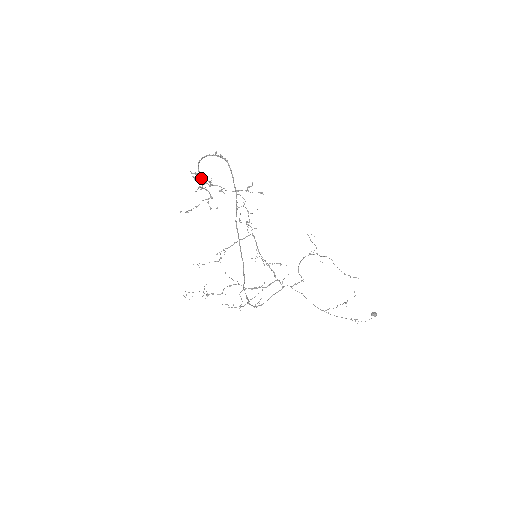
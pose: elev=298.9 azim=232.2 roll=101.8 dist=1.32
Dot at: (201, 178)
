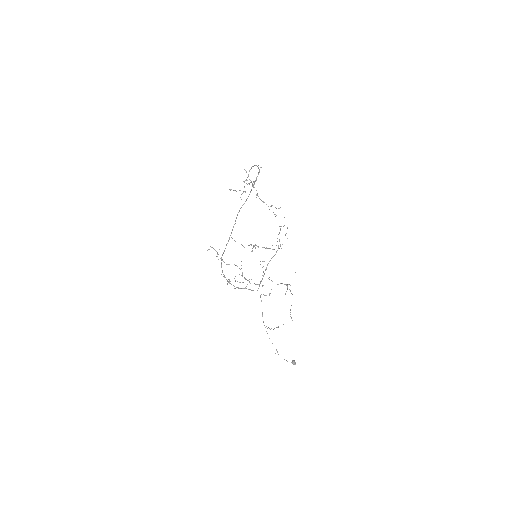
Dot at: (248, 176)
